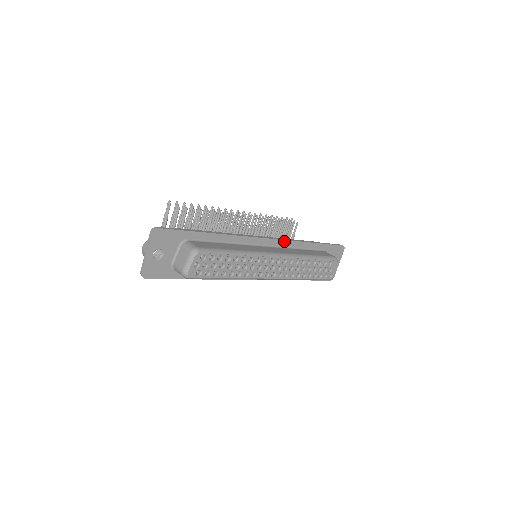
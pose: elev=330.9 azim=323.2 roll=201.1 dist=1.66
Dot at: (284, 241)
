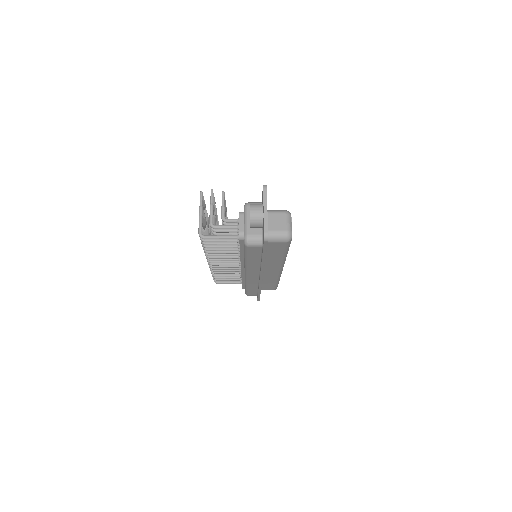
Dot at: occluded
